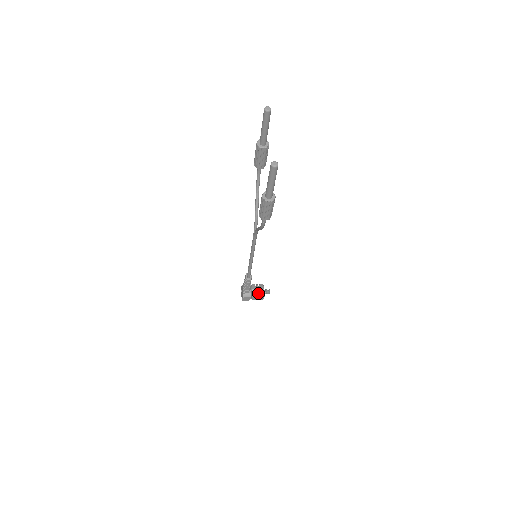
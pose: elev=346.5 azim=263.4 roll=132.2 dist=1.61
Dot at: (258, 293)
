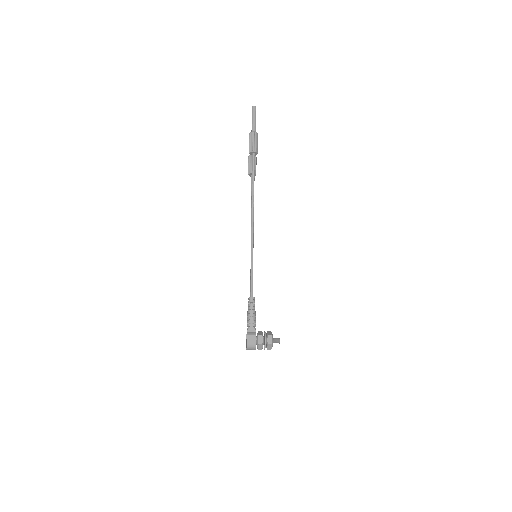
Dot at: (265, 332)
